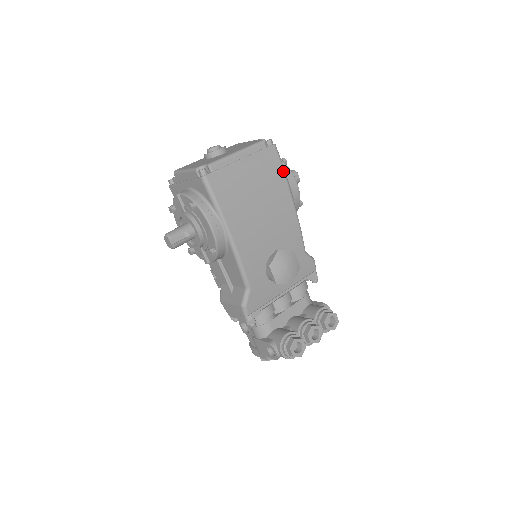
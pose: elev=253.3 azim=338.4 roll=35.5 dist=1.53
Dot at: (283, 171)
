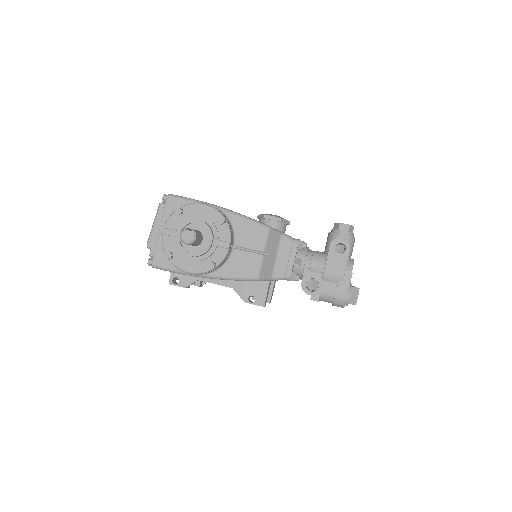
Dot at: occluded
